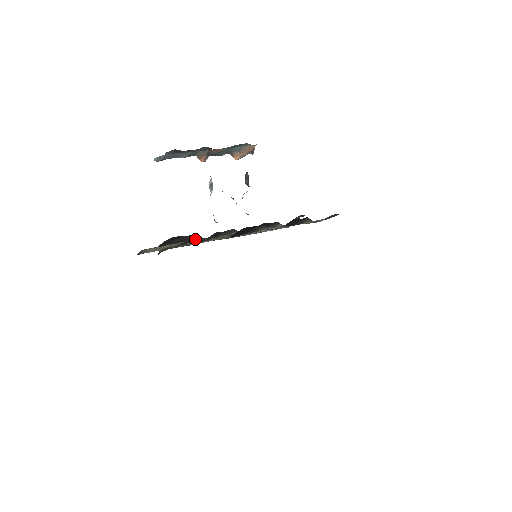
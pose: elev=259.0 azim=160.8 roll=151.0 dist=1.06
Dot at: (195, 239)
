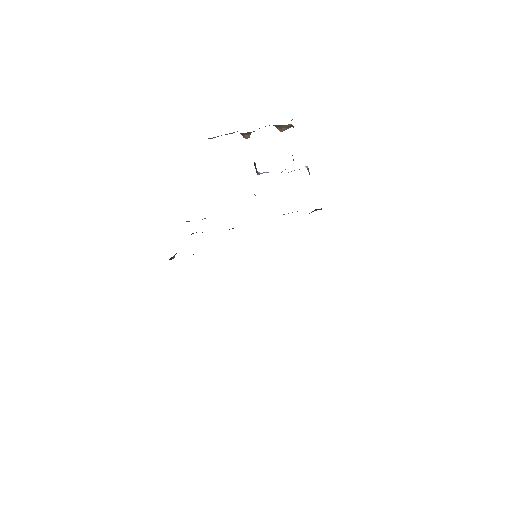
Dot at: occluded
